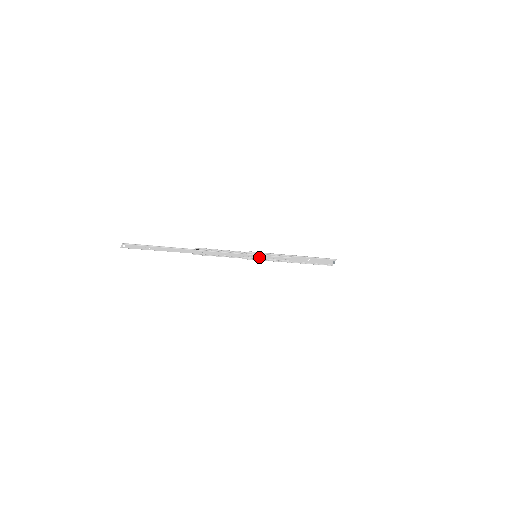
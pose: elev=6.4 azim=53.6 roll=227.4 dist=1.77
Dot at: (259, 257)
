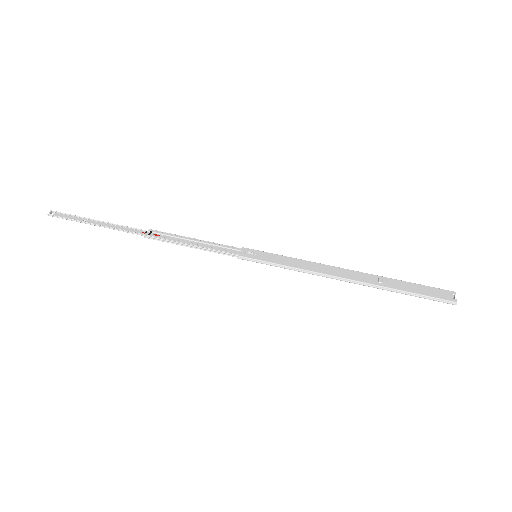
Dot at: (265, 255)
